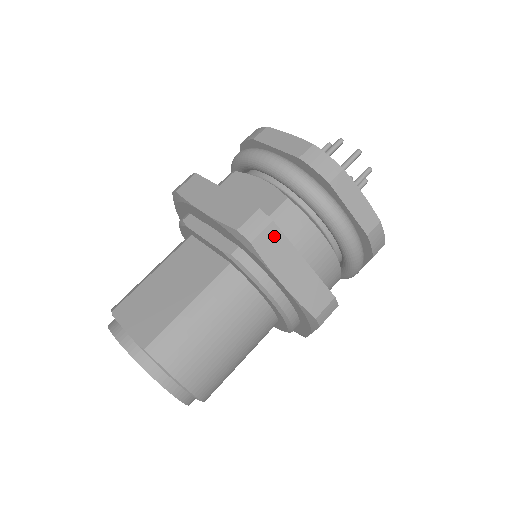
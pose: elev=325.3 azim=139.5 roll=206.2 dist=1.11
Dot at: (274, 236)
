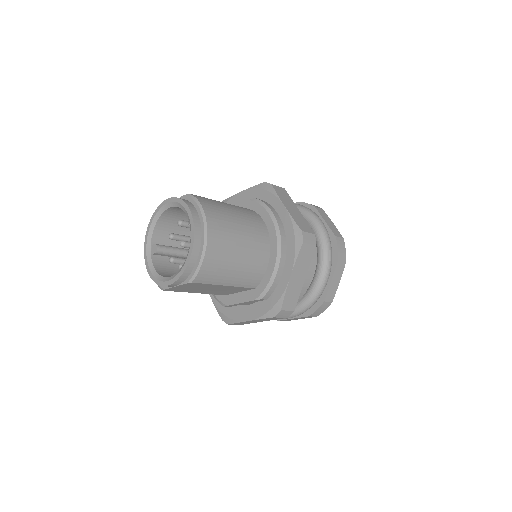
Dot at: (284, 192)
